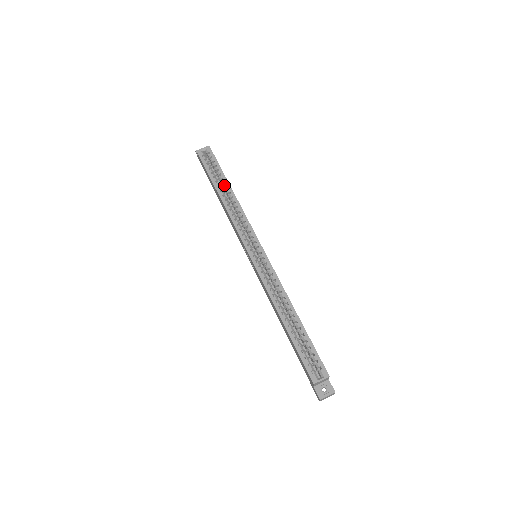
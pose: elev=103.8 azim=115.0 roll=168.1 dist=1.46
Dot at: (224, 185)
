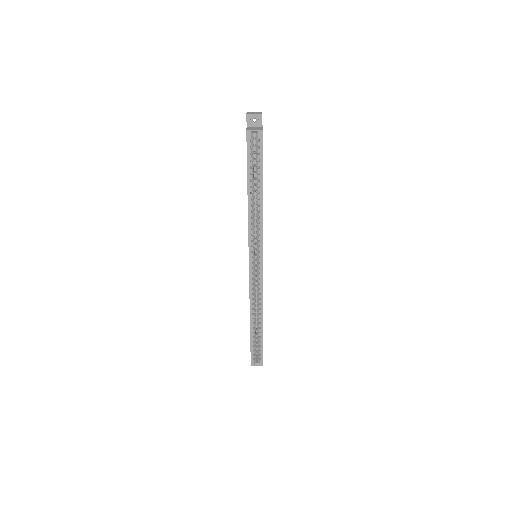
Dot at: (257, 187)
